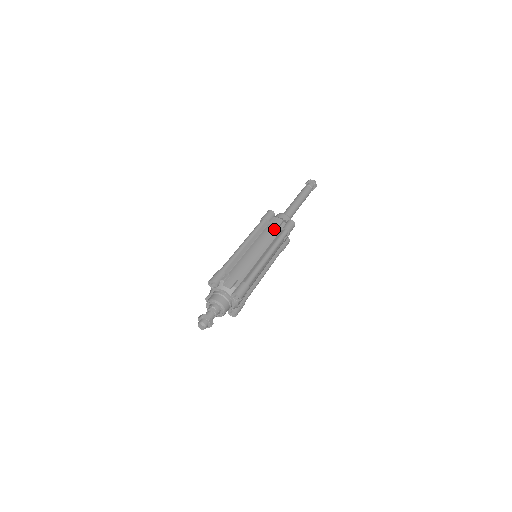
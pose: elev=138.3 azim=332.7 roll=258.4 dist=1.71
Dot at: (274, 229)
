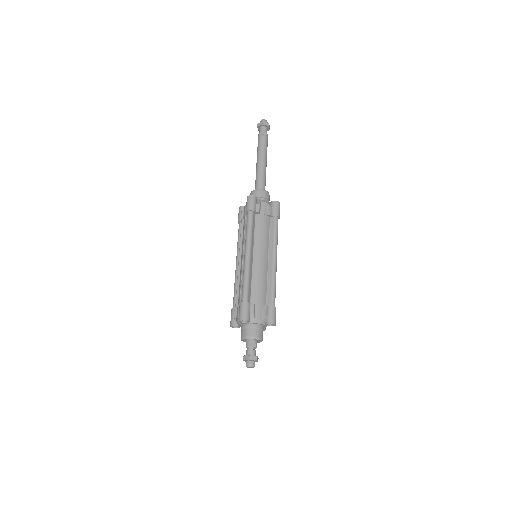
Dot at: (265, 220)
